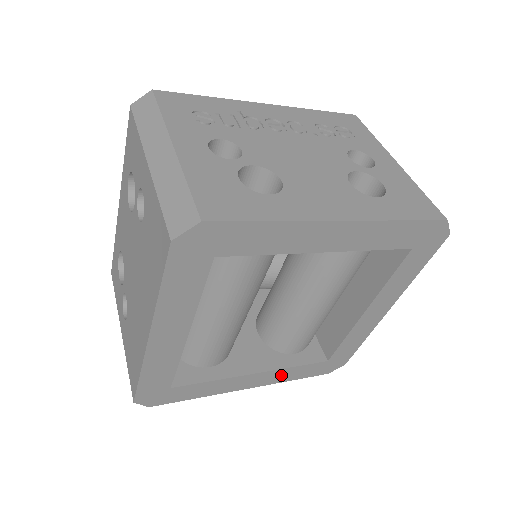
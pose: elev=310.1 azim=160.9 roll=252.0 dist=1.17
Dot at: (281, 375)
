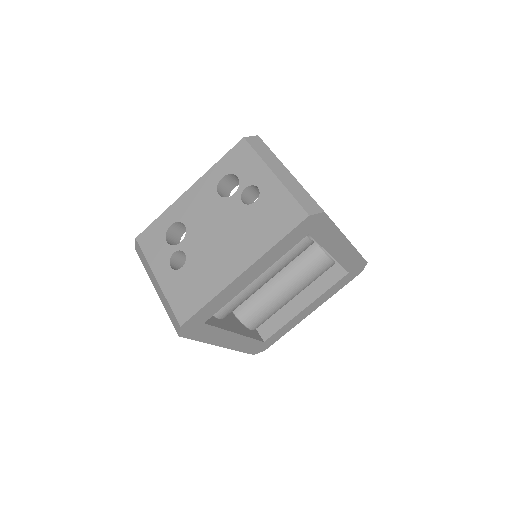
Dot at: (241, 343)
